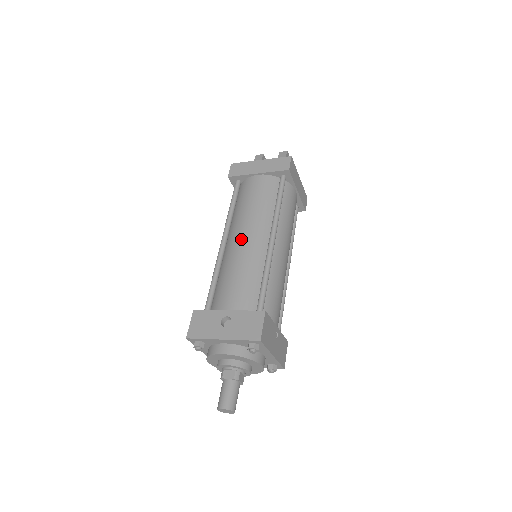
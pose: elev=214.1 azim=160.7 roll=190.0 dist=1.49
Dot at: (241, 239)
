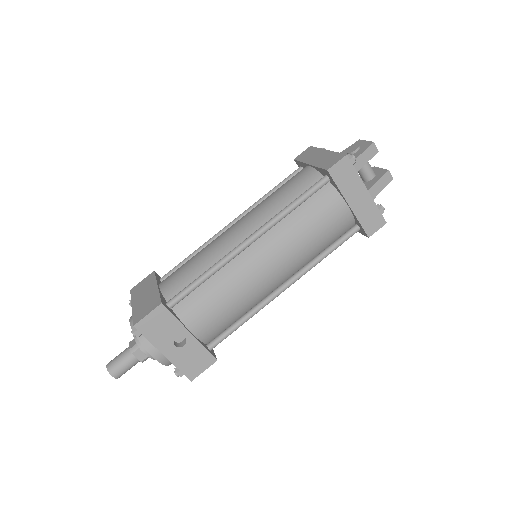
Dot at: (264, 267)
